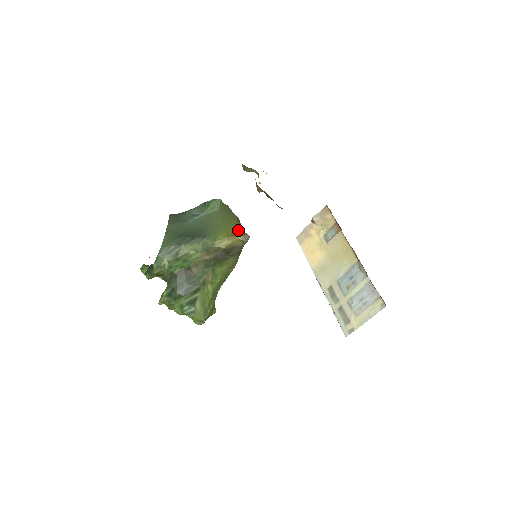
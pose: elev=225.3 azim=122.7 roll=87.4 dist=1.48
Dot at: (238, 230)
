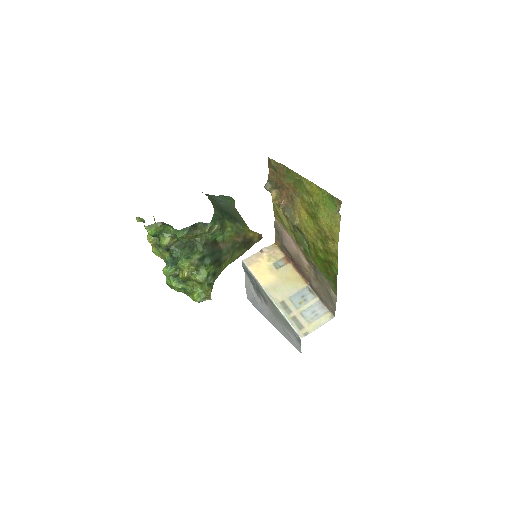
Dot at: occluded
